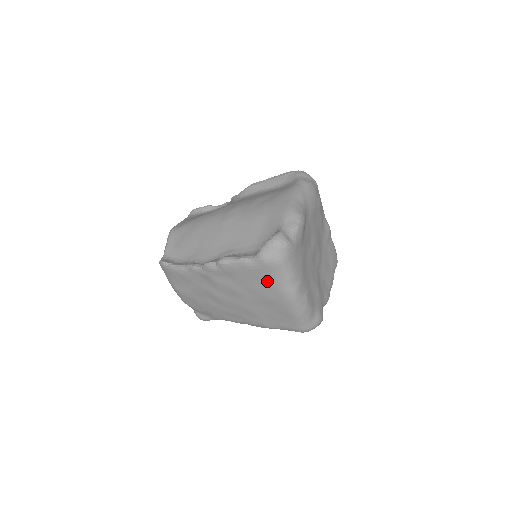
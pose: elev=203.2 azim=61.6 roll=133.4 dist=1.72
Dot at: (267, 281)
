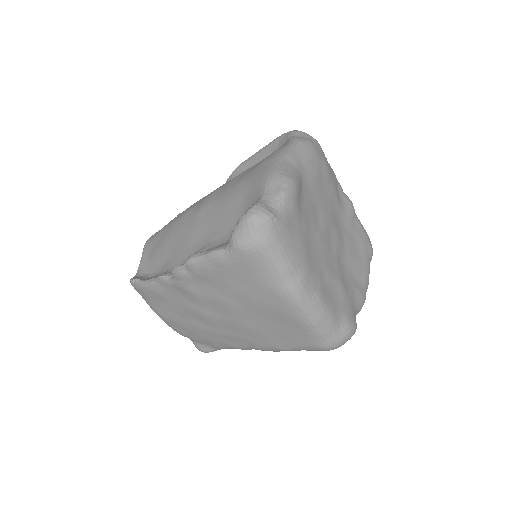
Dot at: (254, 279)
